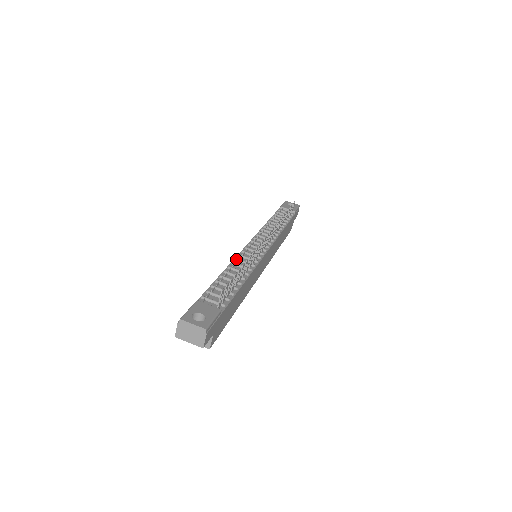
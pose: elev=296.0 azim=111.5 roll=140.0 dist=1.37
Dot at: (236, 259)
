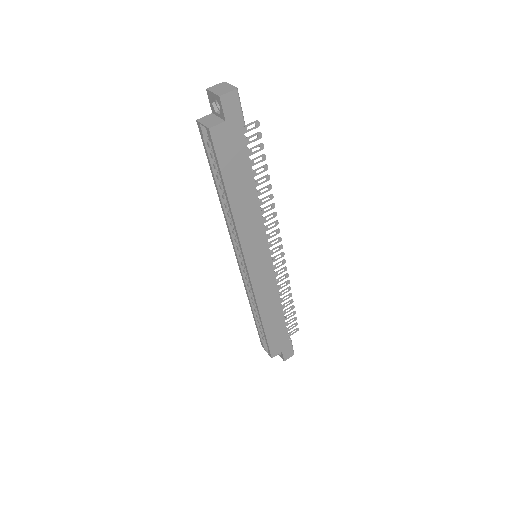
Dot at: occluded
